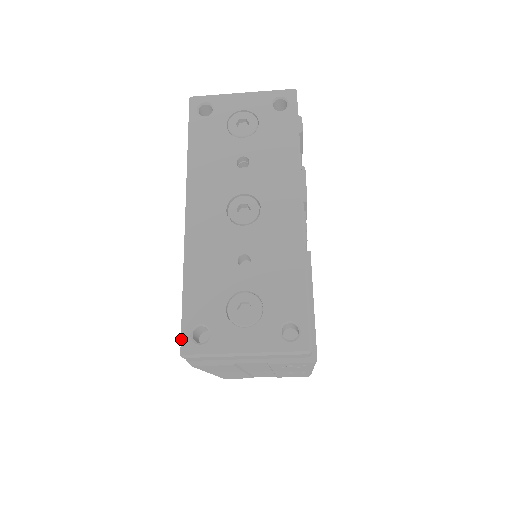
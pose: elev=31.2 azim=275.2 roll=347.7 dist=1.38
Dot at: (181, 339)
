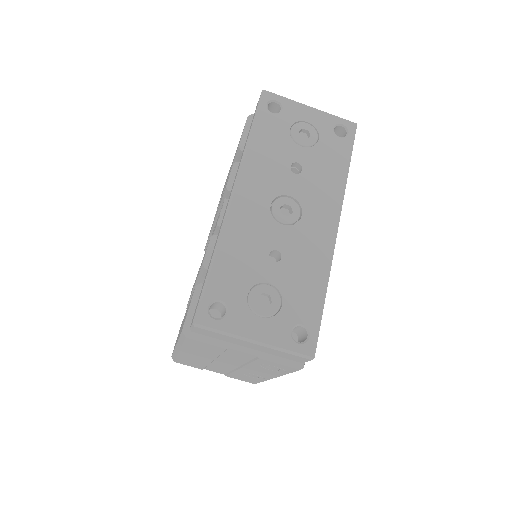
Dot at: (198, 308)
